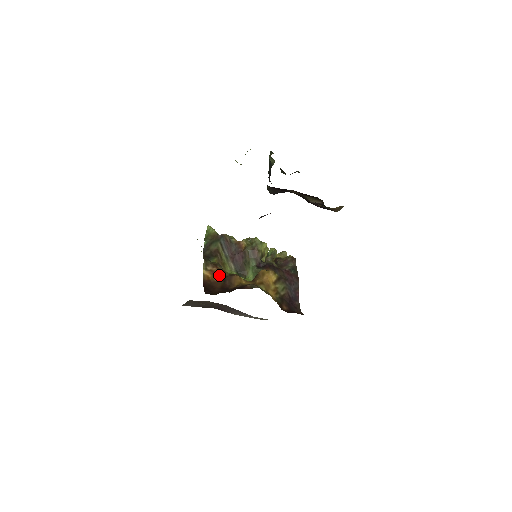
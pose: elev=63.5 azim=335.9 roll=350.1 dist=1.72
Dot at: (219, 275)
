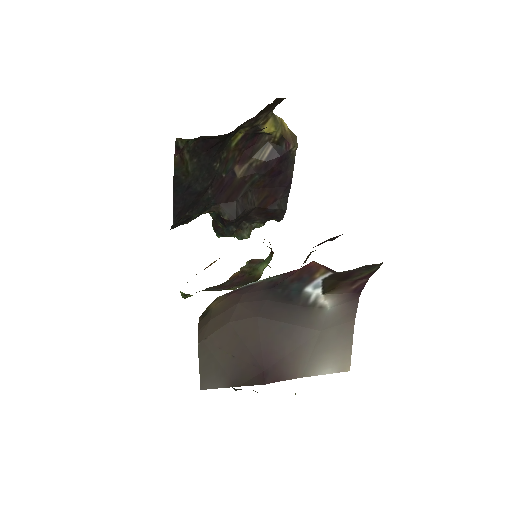
Dot at: (212, 263)
